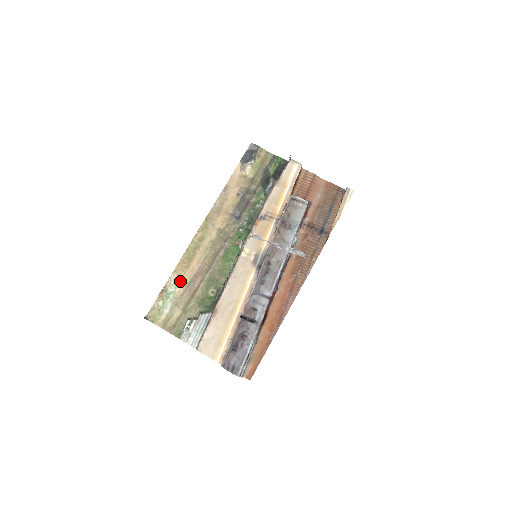
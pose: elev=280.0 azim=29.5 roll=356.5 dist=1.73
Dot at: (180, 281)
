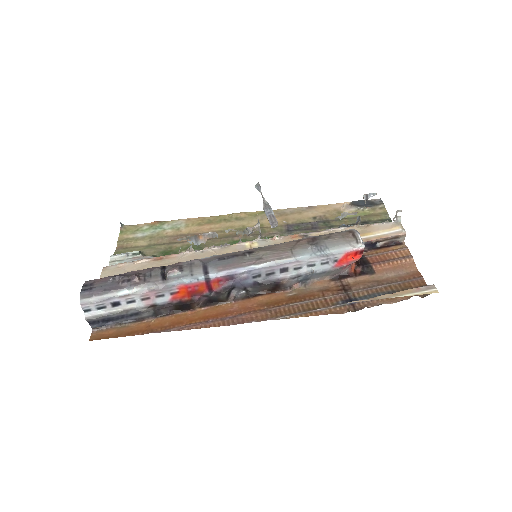
Dot at: (180, 227)
